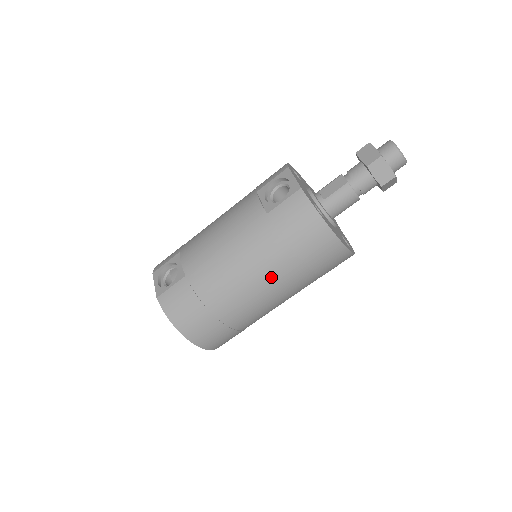
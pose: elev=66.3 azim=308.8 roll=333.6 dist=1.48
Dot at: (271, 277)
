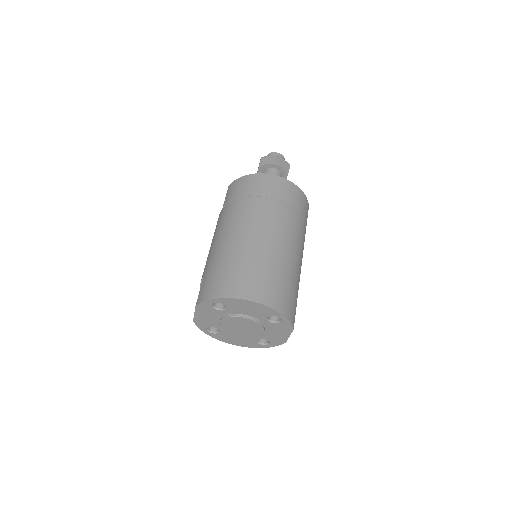
Dot at: (250, 217)
